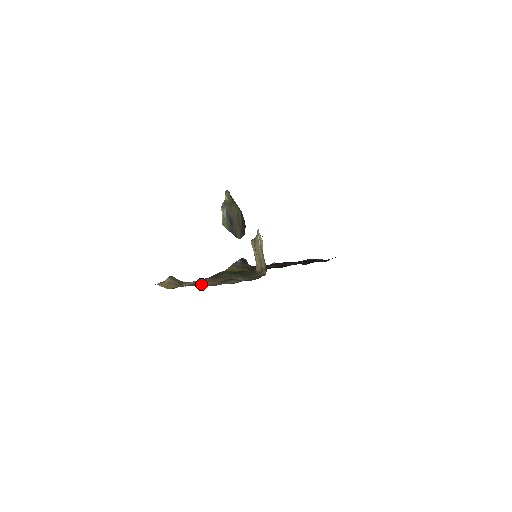
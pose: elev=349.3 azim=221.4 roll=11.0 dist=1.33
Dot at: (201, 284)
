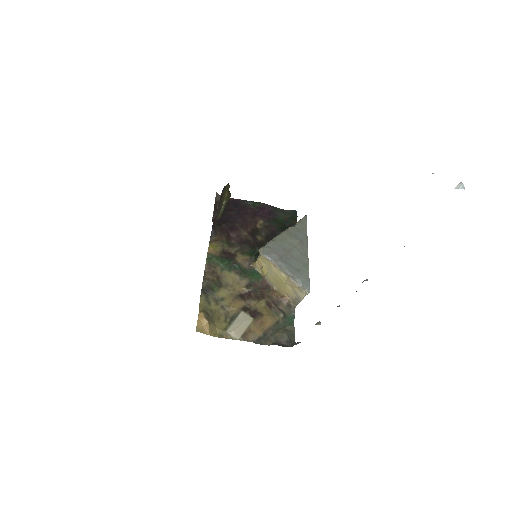
Dot at: (257, 338)
